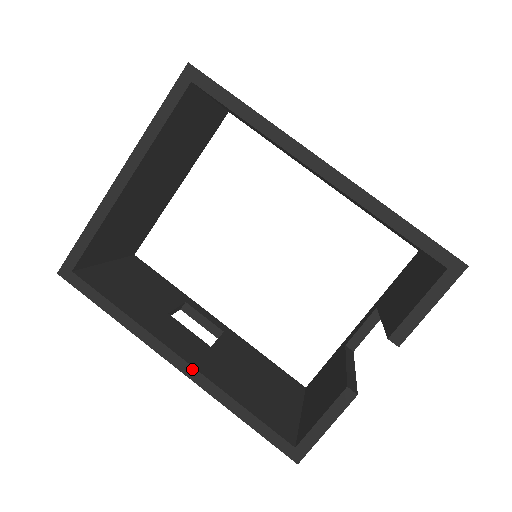
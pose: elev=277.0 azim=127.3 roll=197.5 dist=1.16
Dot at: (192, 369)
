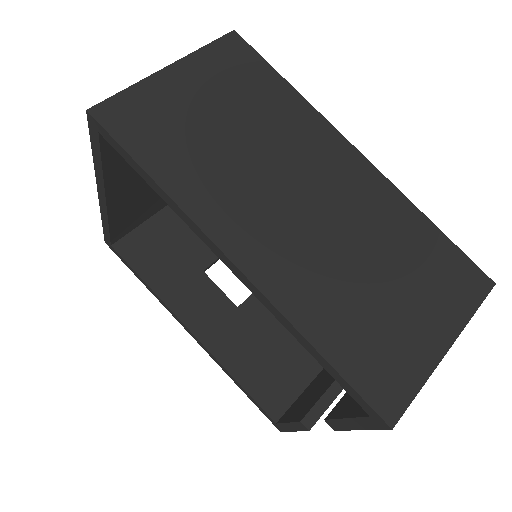
Dot at: (200, 343)
